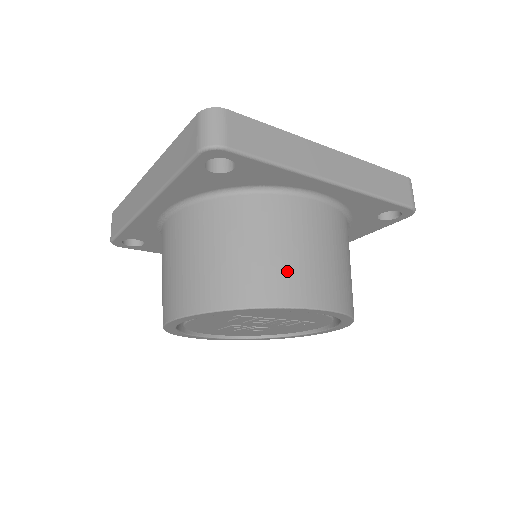
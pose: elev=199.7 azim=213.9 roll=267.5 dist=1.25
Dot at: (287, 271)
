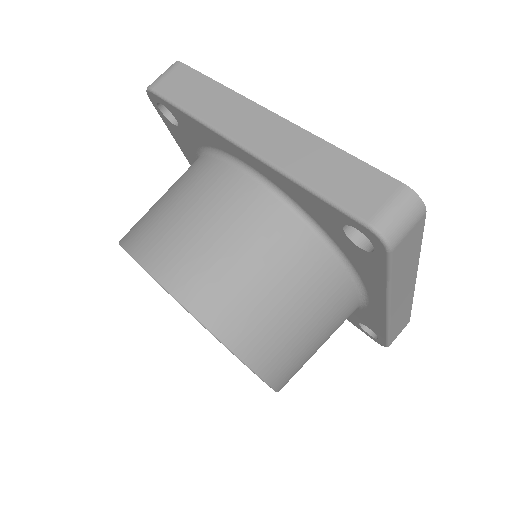
Dot at: (157, 224)
